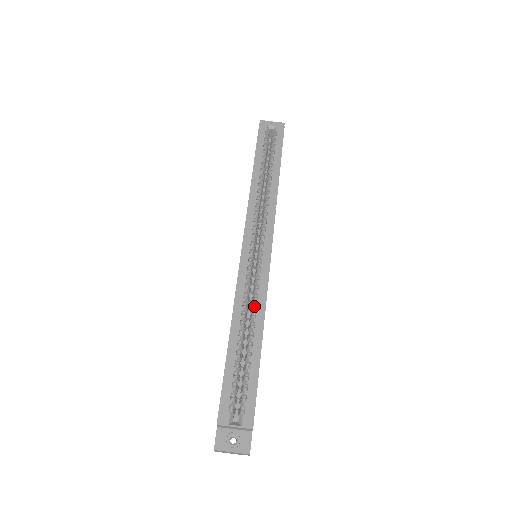
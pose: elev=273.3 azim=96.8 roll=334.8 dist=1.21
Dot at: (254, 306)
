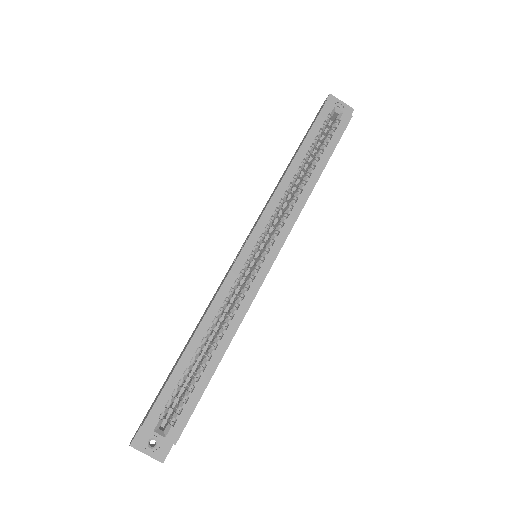
Dot at: (230, 313)
